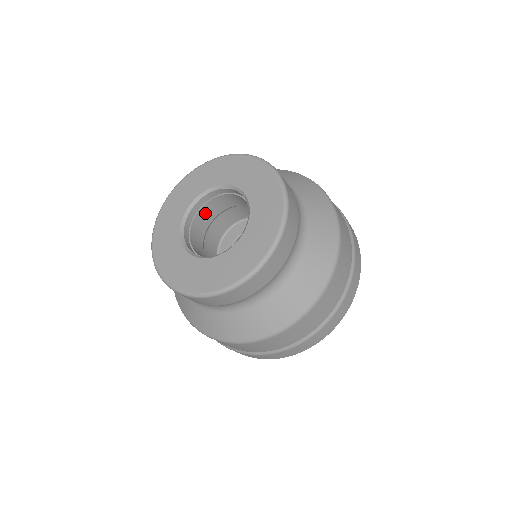
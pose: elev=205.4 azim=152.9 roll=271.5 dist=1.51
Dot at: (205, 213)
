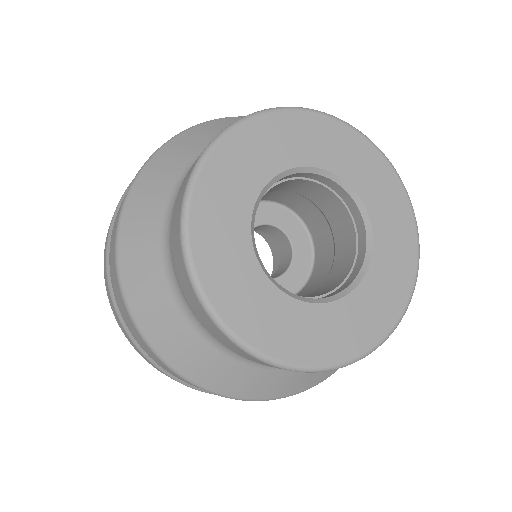
Dot at: occluded
